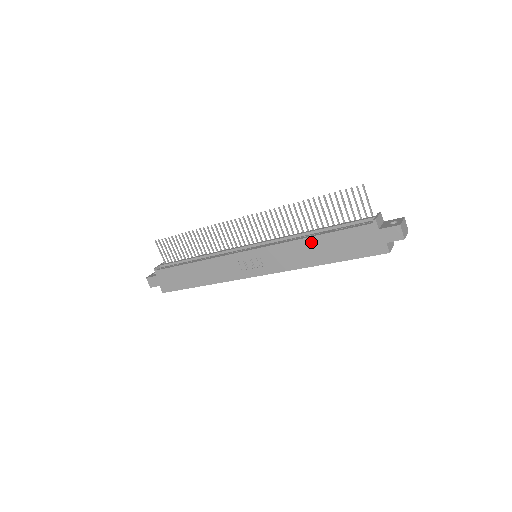
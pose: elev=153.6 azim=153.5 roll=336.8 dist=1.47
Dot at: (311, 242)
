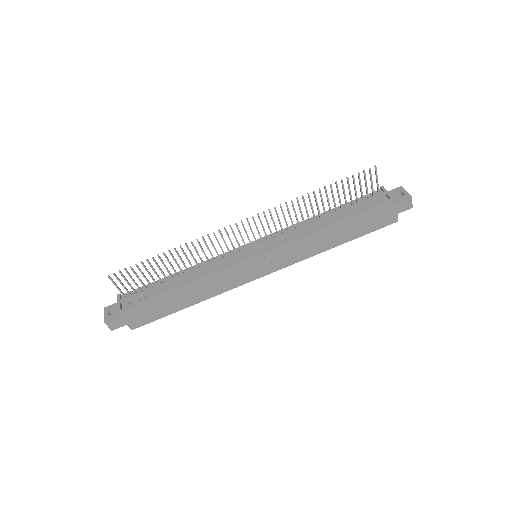
Dot at: (328, 230)
